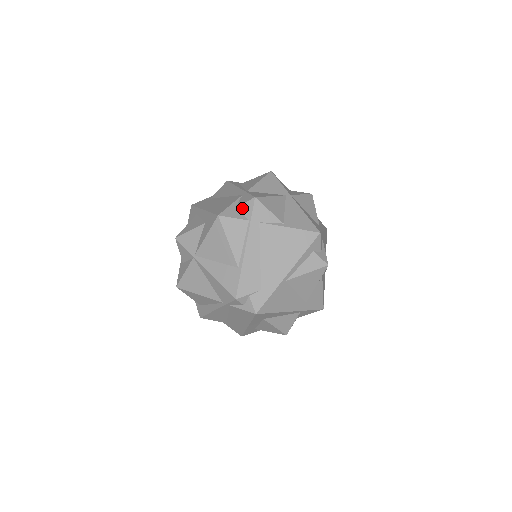
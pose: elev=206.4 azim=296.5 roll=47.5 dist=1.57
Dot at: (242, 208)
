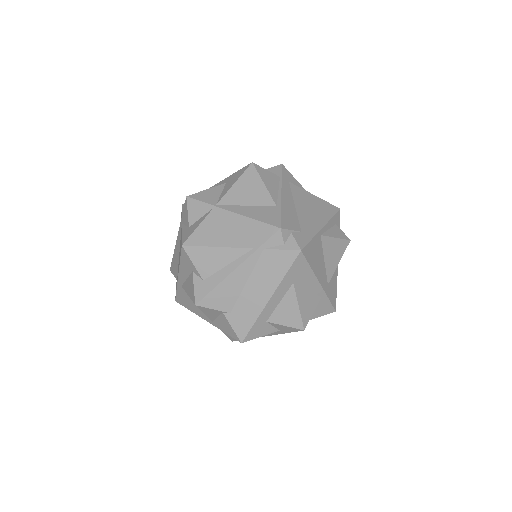
Dot at: (269, 170)
